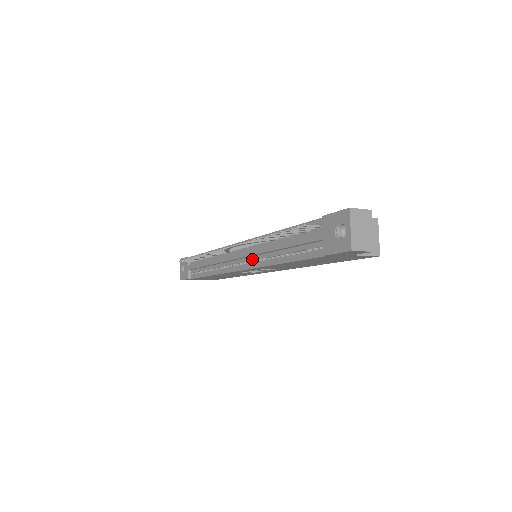
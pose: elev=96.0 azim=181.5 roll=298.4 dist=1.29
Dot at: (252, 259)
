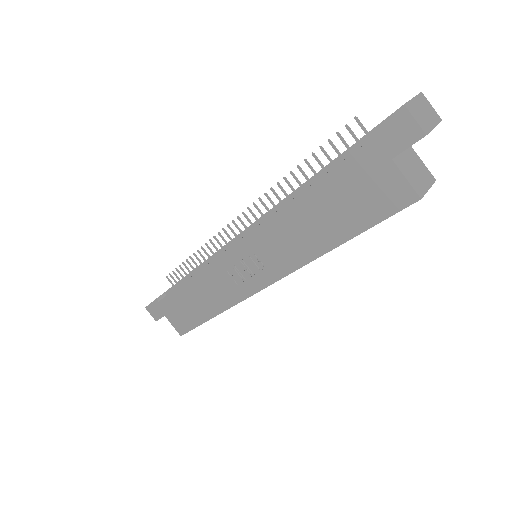
Dot at: (256, 226)
